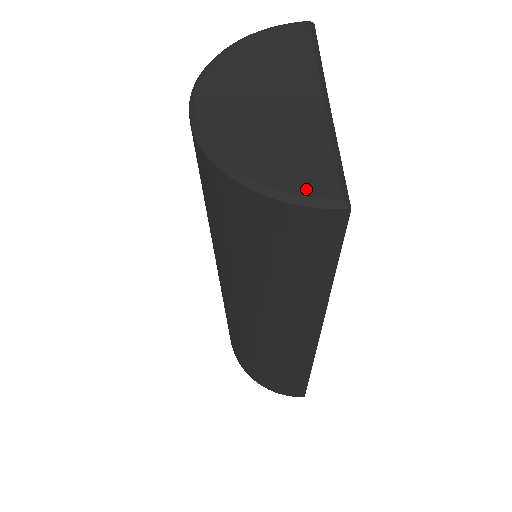
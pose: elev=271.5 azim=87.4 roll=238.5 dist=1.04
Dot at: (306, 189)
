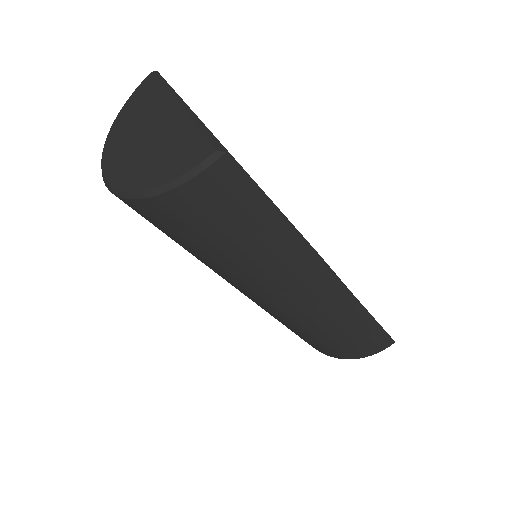
Dot at: (190, 164)
